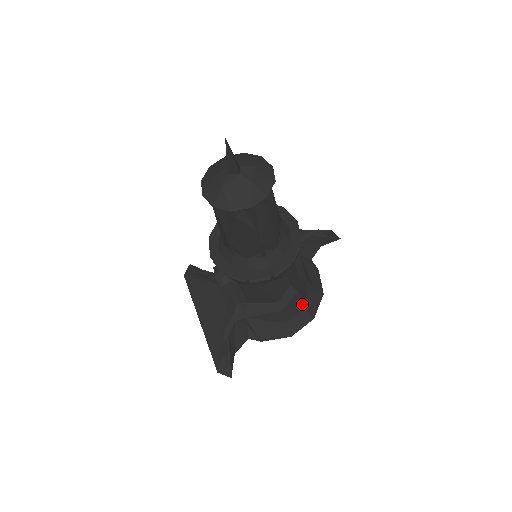
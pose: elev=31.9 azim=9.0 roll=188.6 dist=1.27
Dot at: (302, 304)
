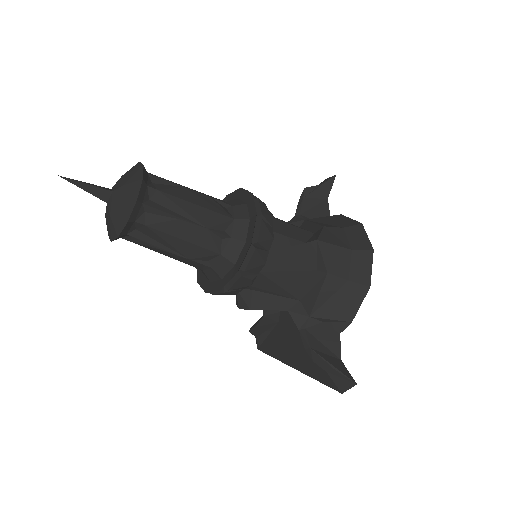
Dot at: (342, 249)
